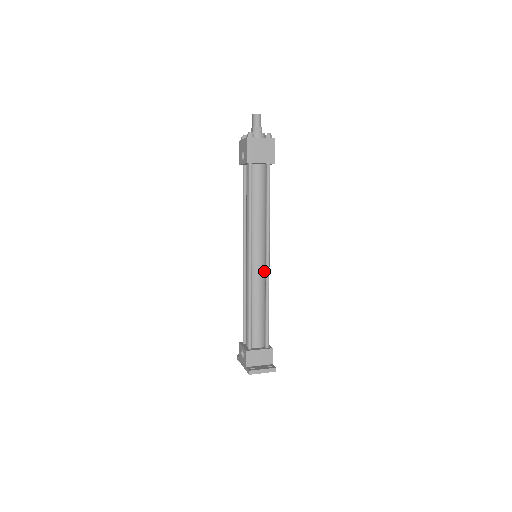
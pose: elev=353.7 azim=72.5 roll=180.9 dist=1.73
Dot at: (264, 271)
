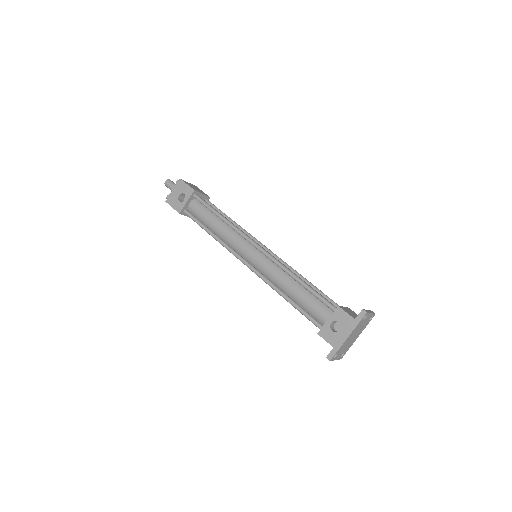
Dot at: occluded
